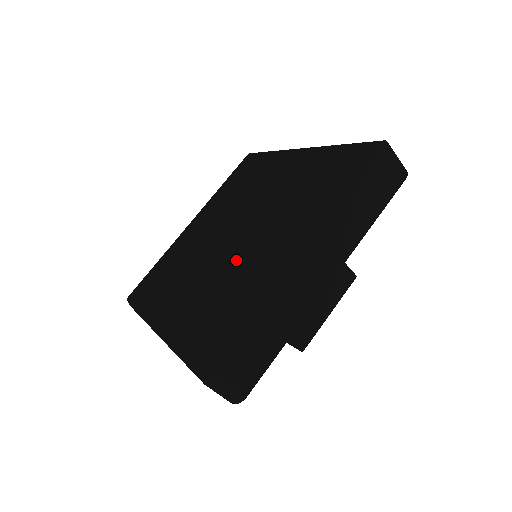
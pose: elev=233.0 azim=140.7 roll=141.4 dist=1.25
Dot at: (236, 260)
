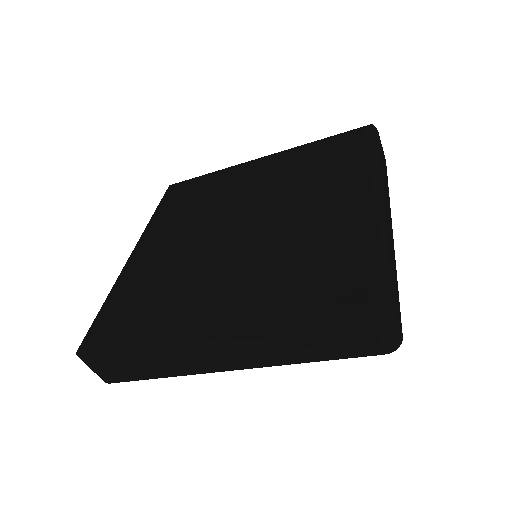
Dot at: (286, 231)
